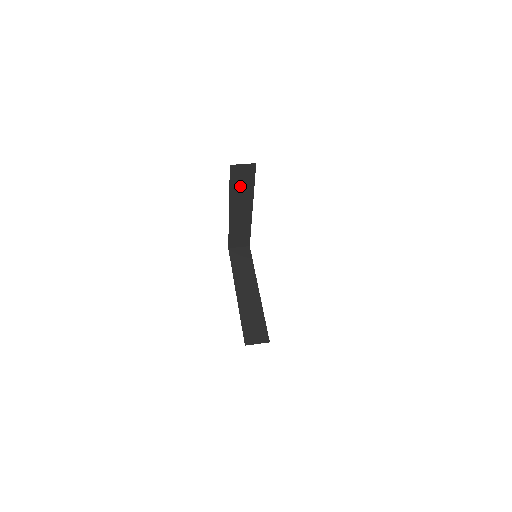
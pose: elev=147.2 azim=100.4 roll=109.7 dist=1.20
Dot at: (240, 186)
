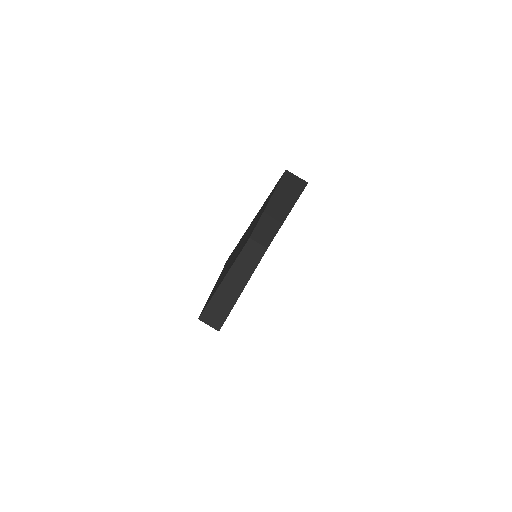
Dot at: (285, 193)
